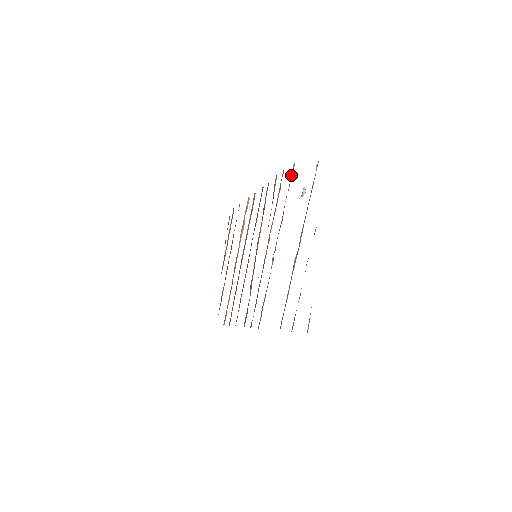
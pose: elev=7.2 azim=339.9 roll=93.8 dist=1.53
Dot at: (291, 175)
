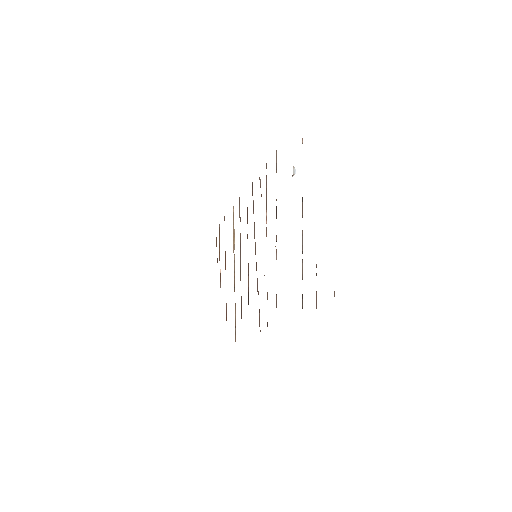
Dot at: (276, 162)
